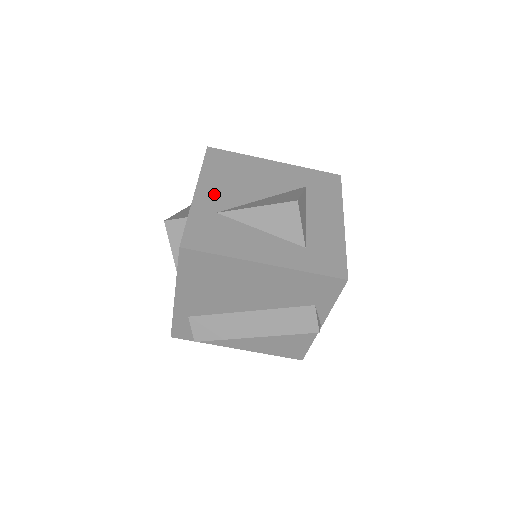
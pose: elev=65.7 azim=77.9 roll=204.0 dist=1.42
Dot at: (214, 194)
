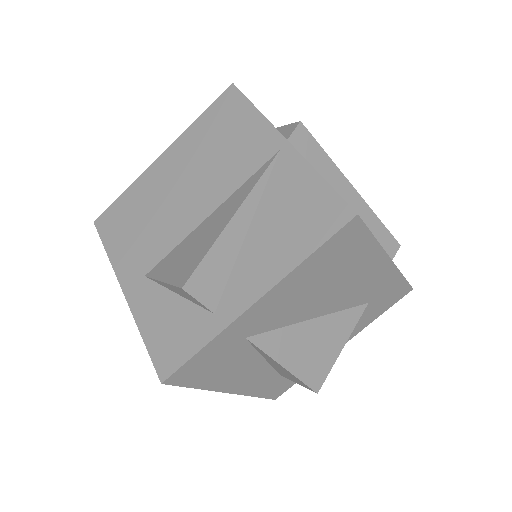
Dot at: (271, 310)
